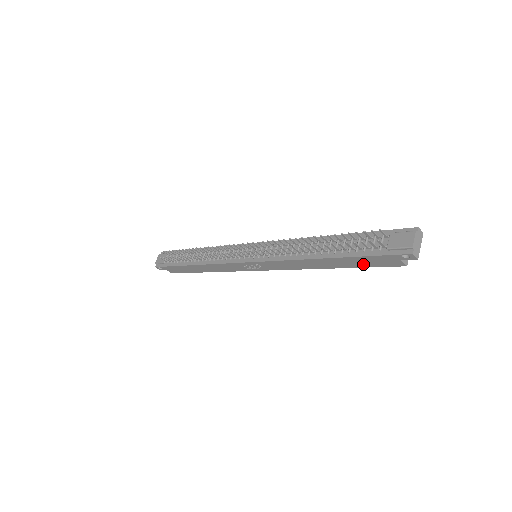
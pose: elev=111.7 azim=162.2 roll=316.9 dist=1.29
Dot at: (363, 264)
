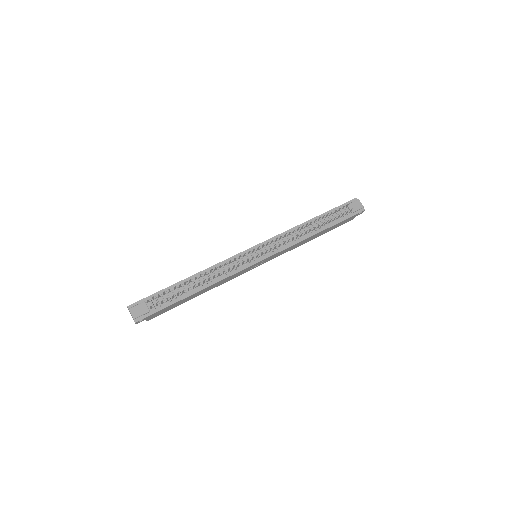
Dot at: (335, 227)
